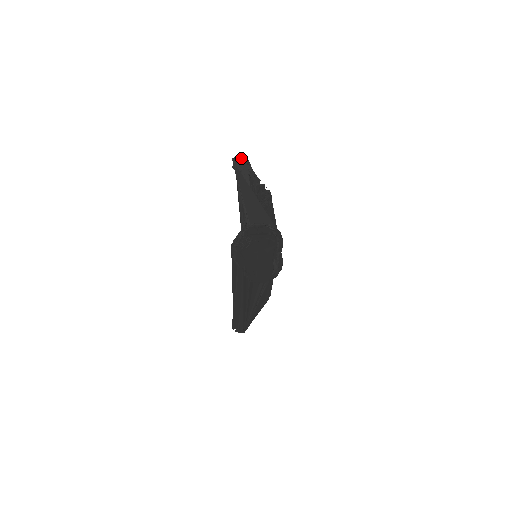
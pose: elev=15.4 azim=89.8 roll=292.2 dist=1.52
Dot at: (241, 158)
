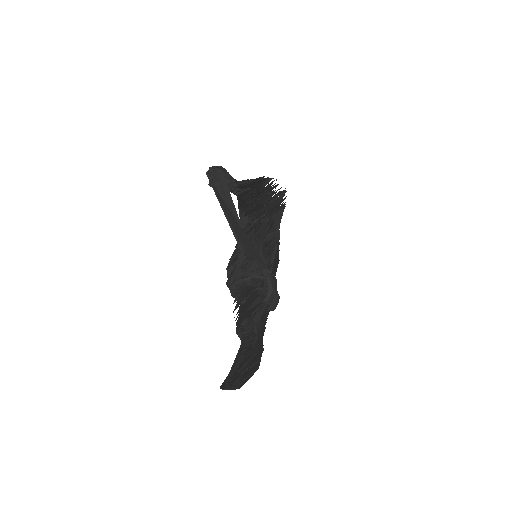
Dot at: (216, 173)
